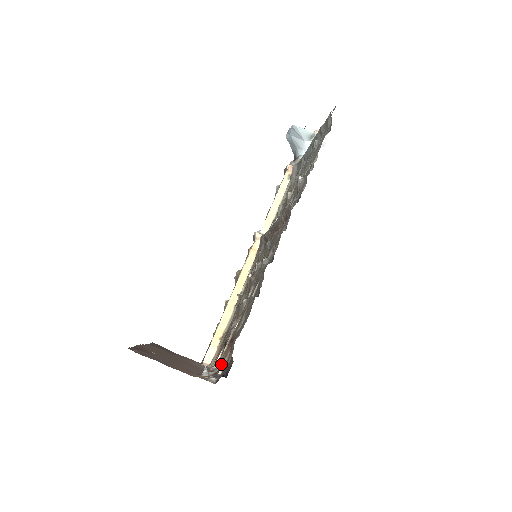
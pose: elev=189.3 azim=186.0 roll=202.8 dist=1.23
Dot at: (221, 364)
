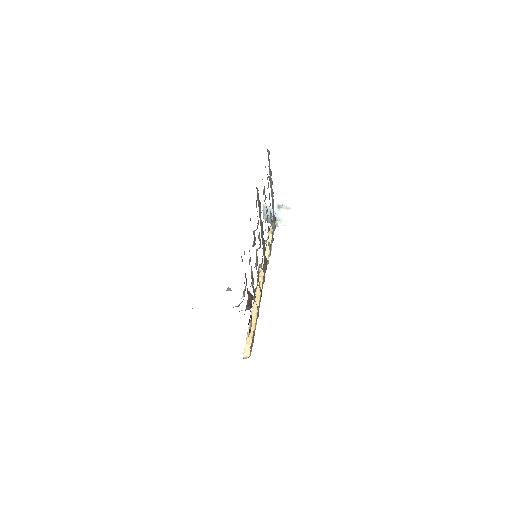
Dot at: (246, 308)
